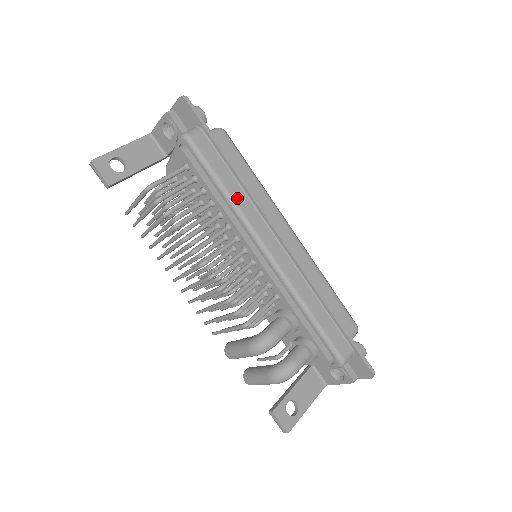
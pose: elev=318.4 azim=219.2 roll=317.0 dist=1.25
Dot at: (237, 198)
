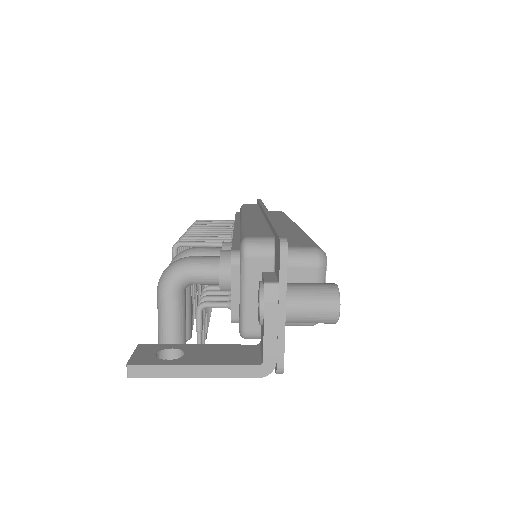
Dot at: (249, 209)
